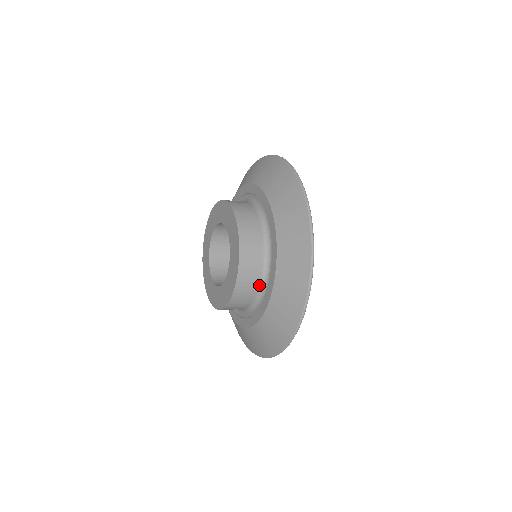
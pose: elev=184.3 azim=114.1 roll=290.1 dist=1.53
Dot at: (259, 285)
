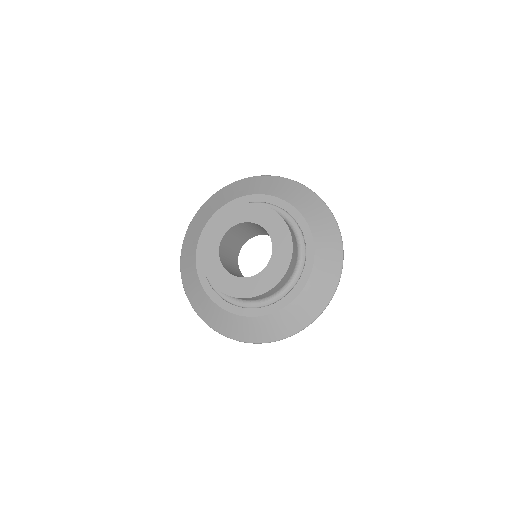
Dot at: (280, 289)
